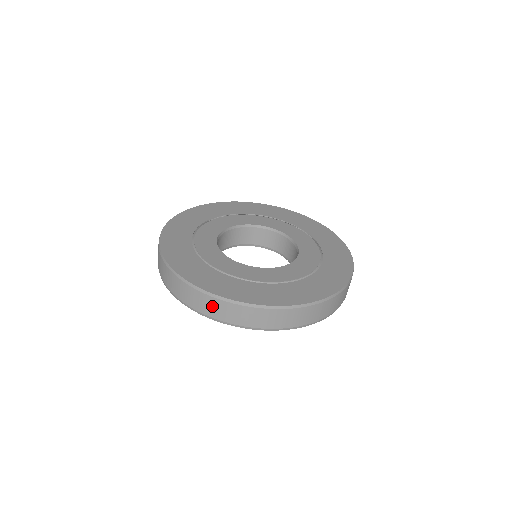
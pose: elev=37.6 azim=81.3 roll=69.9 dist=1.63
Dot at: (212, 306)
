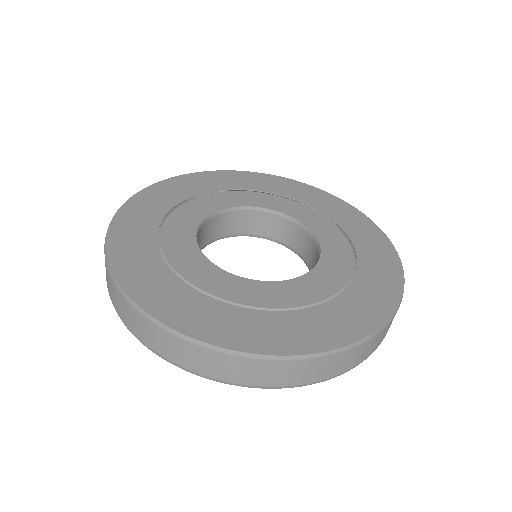
Dot at: (231, 367)
